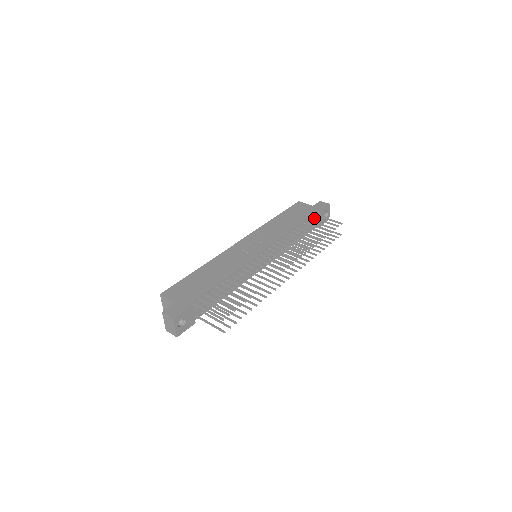
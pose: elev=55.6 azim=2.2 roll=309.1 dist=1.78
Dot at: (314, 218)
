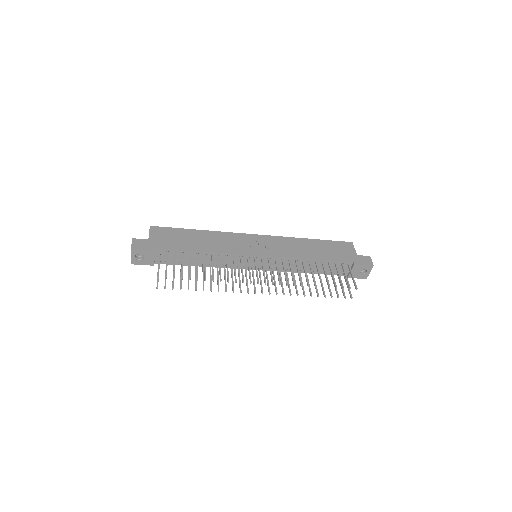
Dot at: (342, 265)
